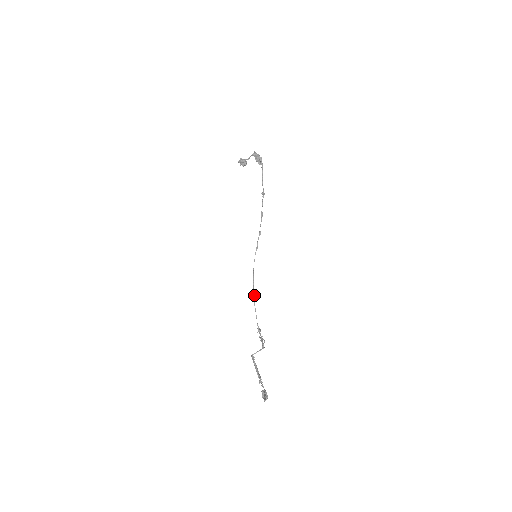
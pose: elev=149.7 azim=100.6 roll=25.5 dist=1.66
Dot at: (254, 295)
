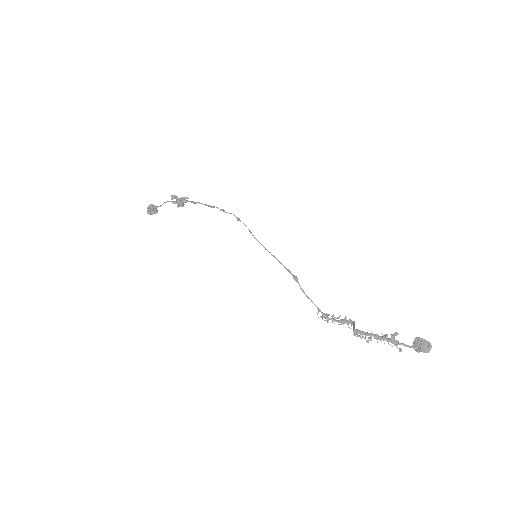
Dot at: (296, 276)
